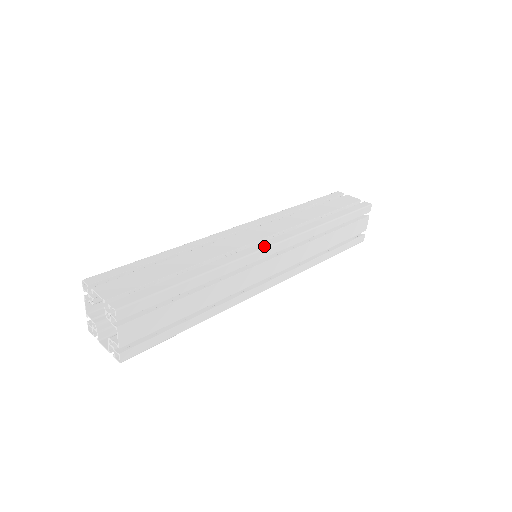
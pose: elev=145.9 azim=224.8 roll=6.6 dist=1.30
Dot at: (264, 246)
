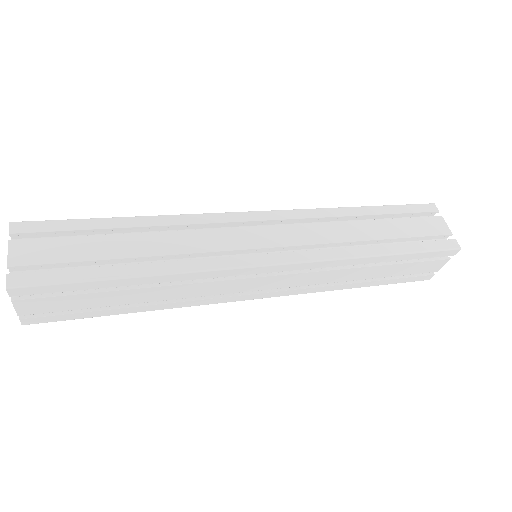
Dot at: (253, 262)
